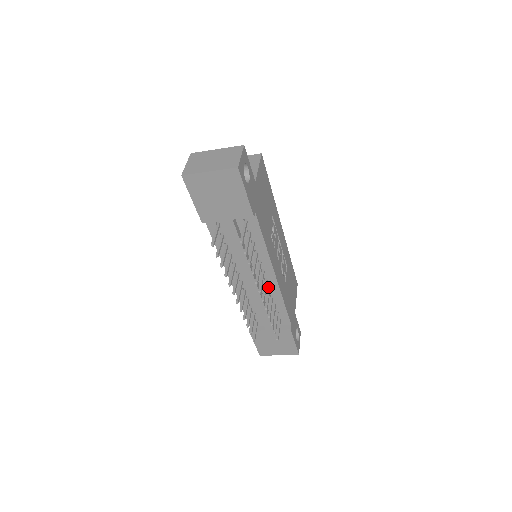
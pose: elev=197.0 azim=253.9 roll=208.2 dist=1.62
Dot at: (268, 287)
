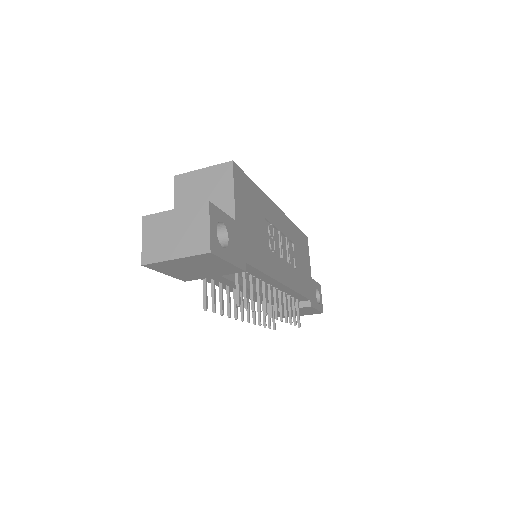
Dot at: (278, 289)
